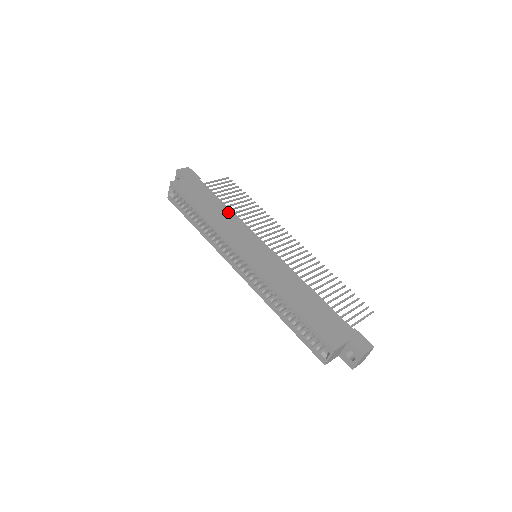
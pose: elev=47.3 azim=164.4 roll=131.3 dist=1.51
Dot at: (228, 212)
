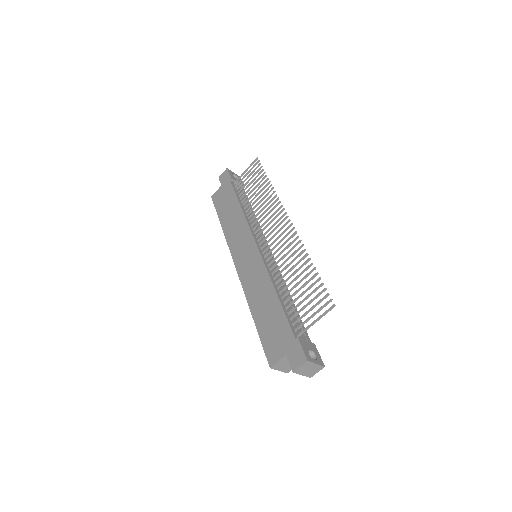
Dot at: (239, 214)
